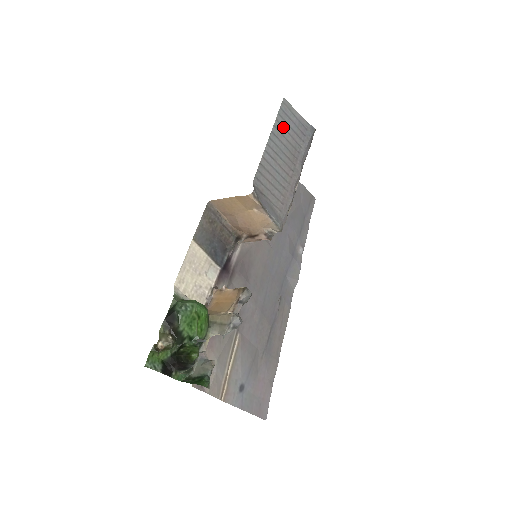
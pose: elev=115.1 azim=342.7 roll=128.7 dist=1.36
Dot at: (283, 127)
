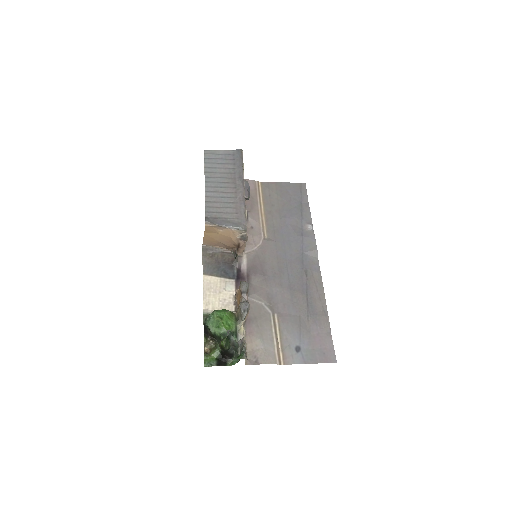
Dot at: (213, 168)
